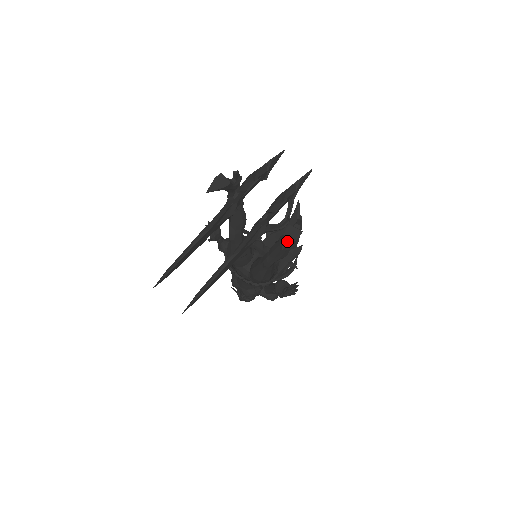
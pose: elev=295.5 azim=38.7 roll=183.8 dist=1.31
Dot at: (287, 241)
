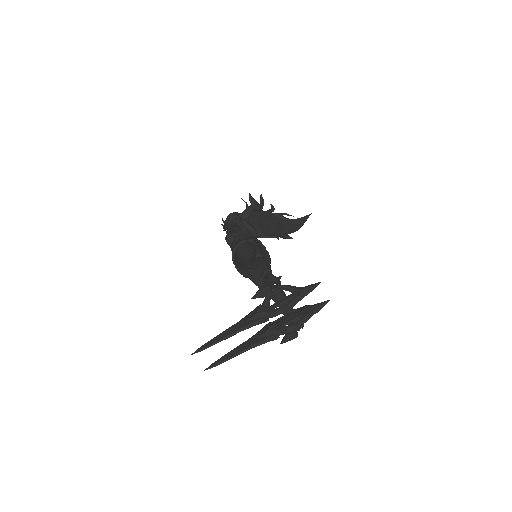
Dot at: (286, 340)
